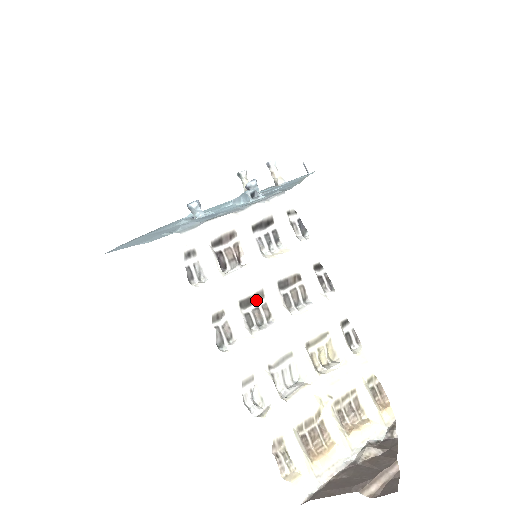
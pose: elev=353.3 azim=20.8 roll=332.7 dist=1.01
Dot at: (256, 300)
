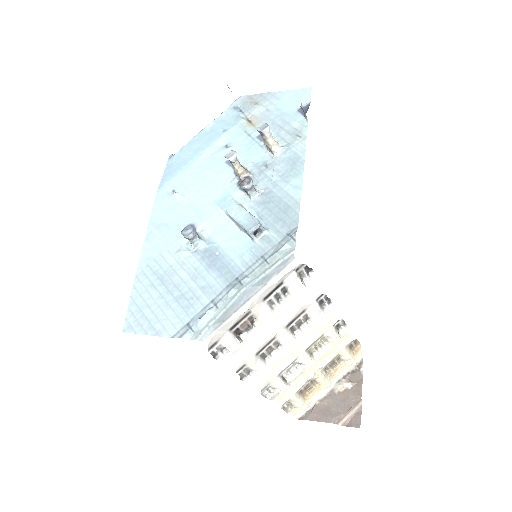
Dot at: (269, 344)
